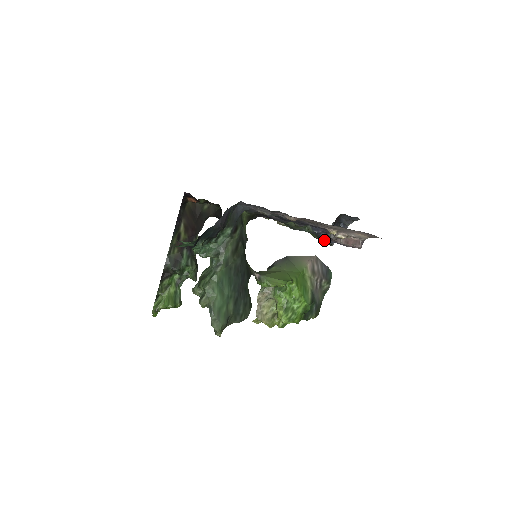
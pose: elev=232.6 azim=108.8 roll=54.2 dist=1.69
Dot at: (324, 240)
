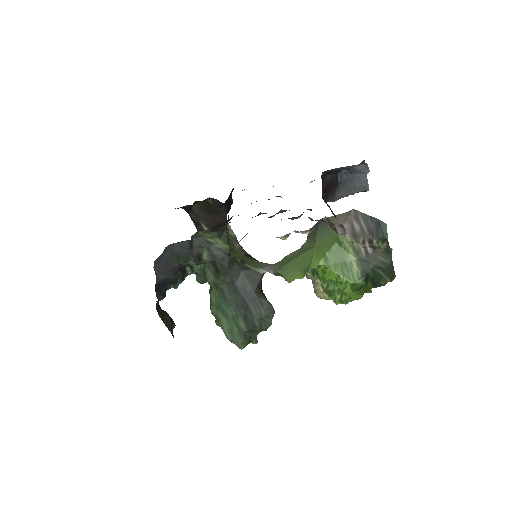
Dot at: (338, 199)
